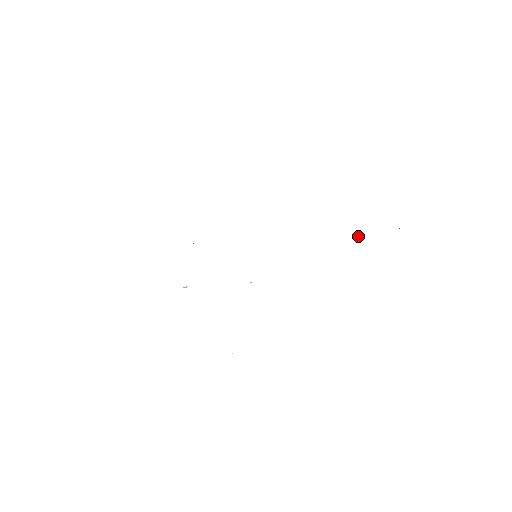
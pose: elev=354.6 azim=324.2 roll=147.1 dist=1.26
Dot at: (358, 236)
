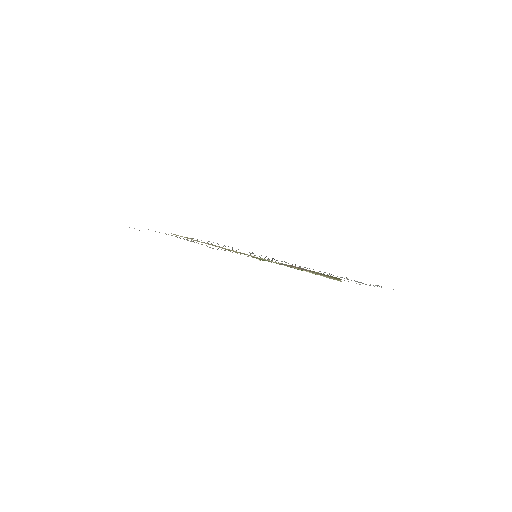
Dot at: (346, 278)
